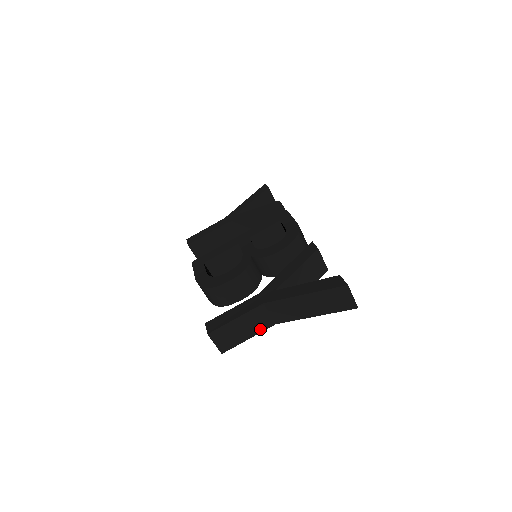
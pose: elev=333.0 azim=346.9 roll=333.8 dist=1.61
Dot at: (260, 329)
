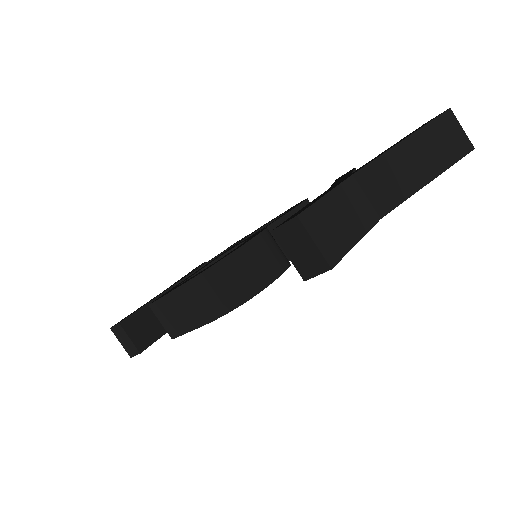
Dot at: (365, 224)
